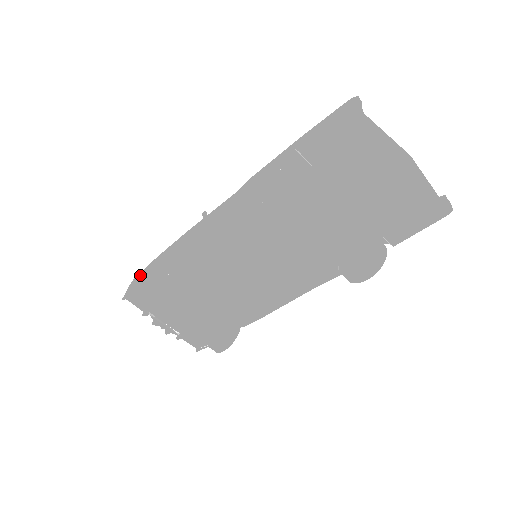
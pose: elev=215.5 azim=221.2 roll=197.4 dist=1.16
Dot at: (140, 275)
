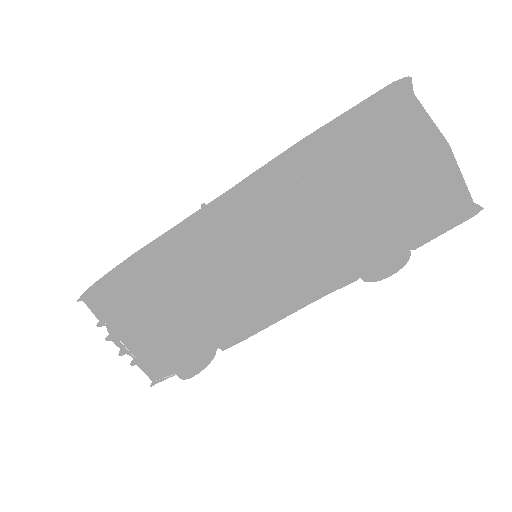
Dot at: (108, 272)
